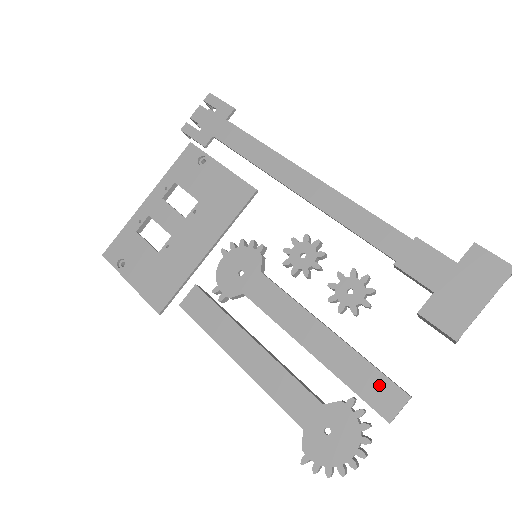
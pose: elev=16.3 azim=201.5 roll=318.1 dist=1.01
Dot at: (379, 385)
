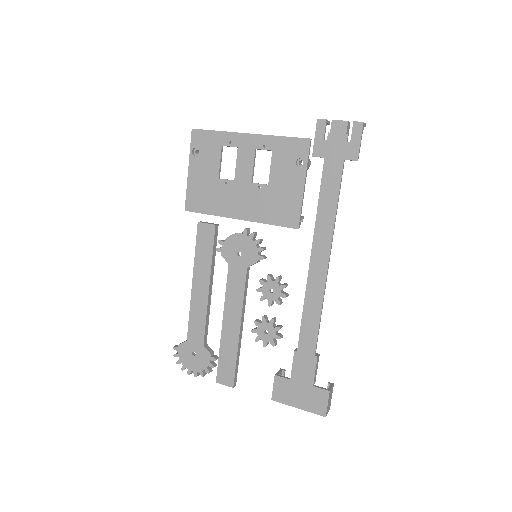
Dot at: (229, 370)
